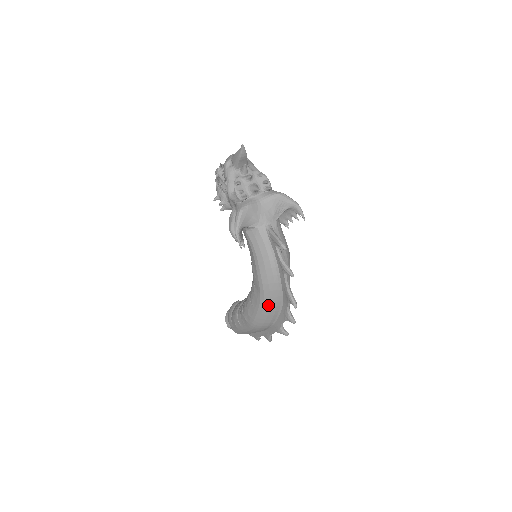
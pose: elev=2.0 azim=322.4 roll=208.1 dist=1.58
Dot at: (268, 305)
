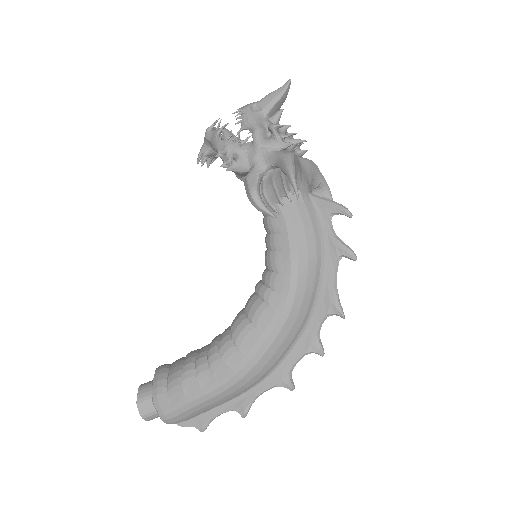
Dot at: (291, 321)
